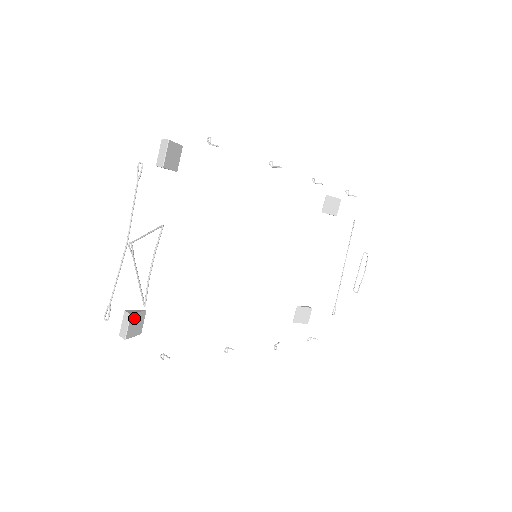
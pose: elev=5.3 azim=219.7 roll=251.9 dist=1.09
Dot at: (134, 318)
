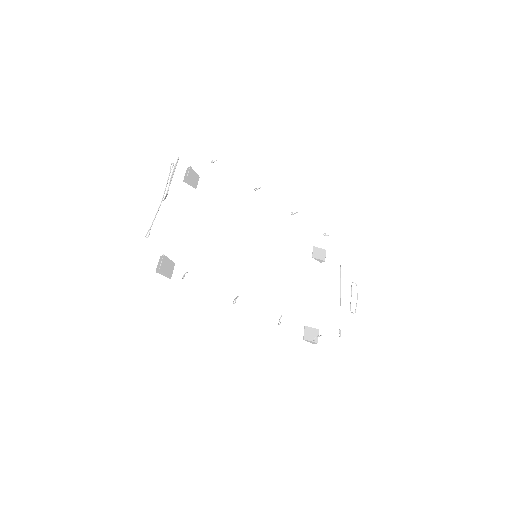
Dot at: (166, 260)
